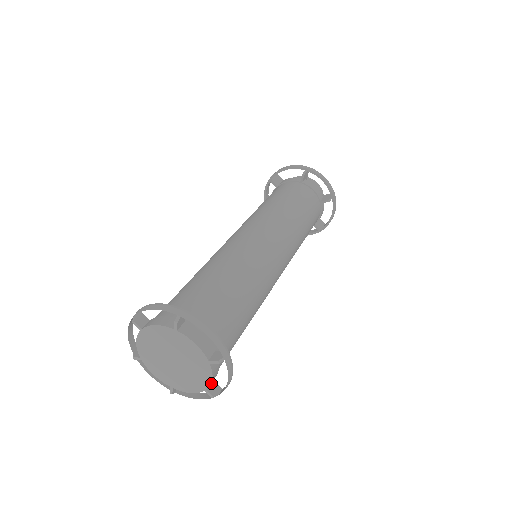
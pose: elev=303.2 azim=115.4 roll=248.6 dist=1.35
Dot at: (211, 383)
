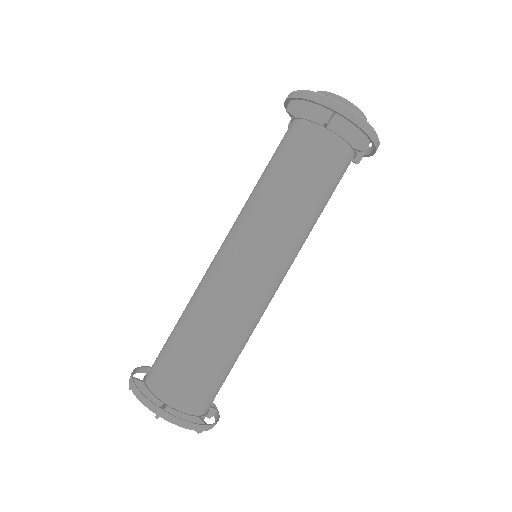
Dot at: occluded
